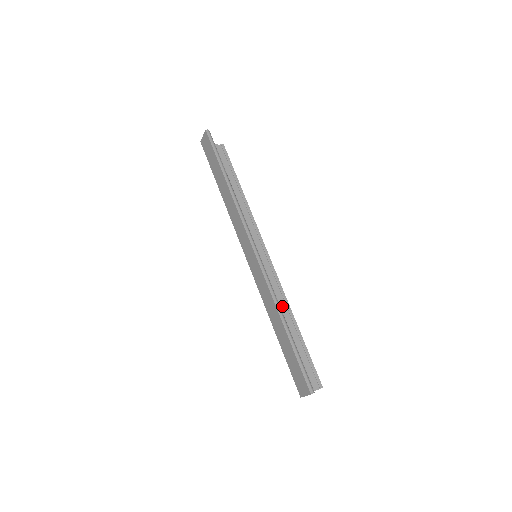
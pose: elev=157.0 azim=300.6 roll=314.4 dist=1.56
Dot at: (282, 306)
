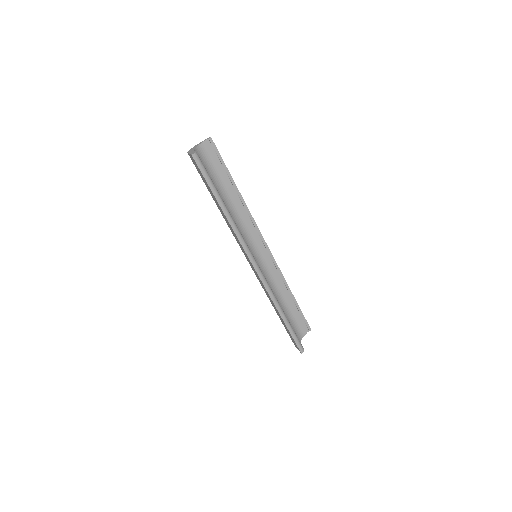
Dot at: (280, 284)
